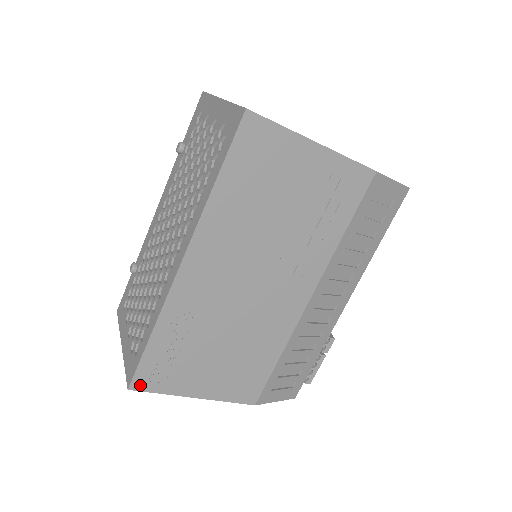
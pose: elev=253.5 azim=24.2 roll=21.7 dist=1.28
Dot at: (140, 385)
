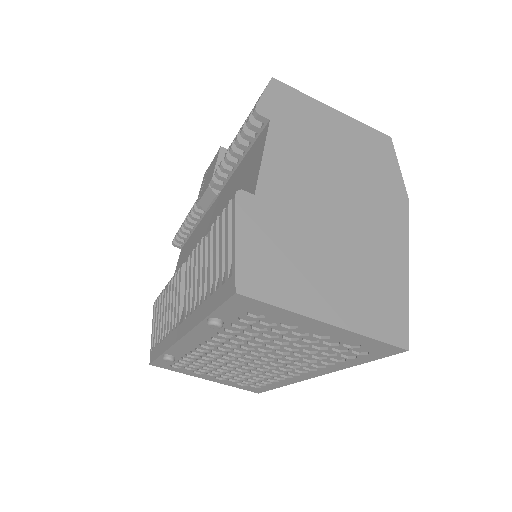
Dot at: occluded
